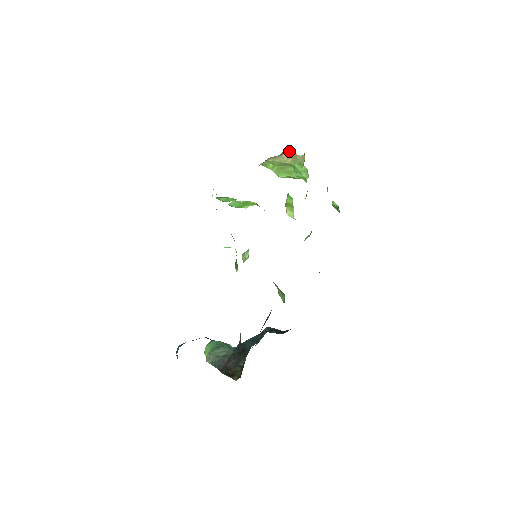
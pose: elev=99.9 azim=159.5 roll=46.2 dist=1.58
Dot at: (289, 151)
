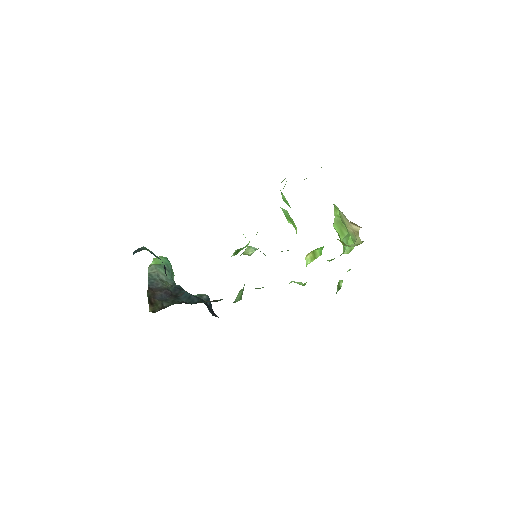
Dot at: (358, 227)
